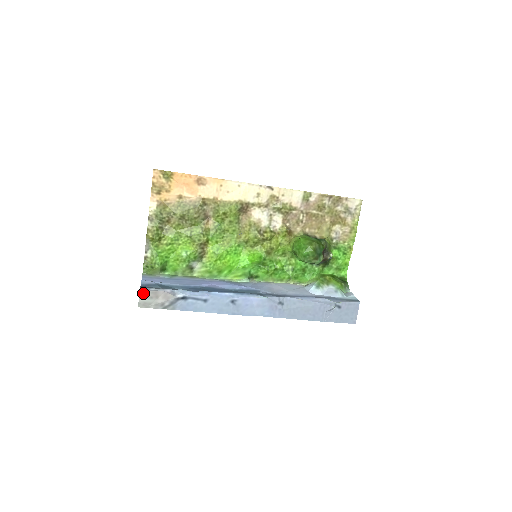
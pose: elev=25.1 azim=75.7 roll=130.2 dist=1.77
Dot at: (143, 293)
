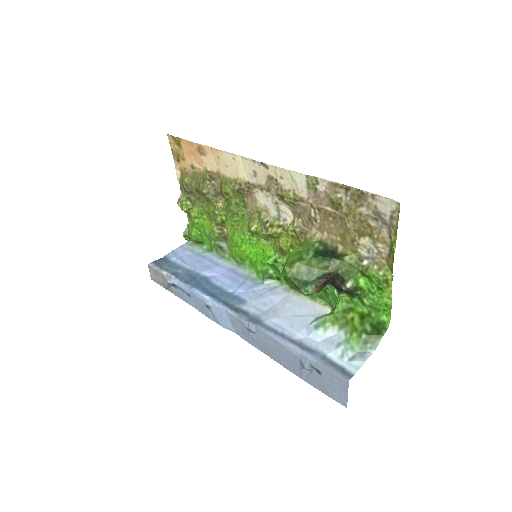
Dot at: (150, 268)
